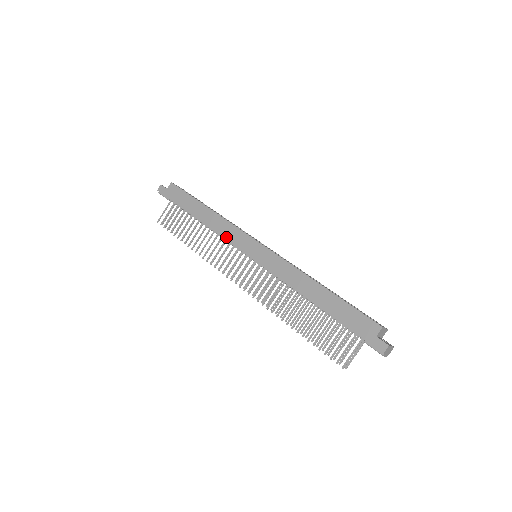
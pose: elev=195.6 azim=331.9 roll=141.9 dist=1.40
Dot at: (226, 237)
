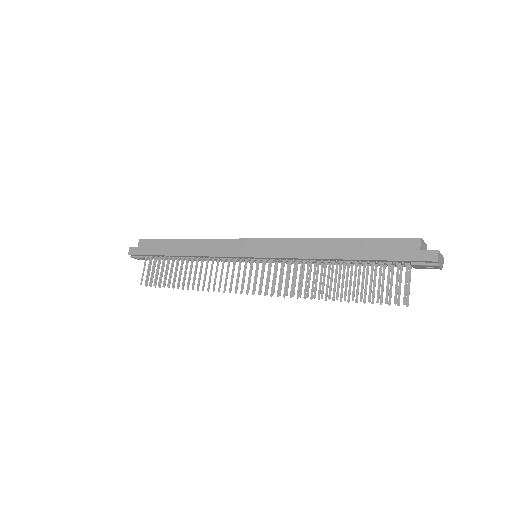
Dot at: (217, 254)
